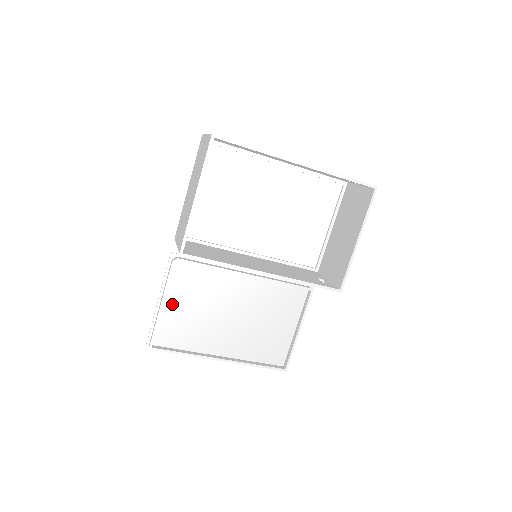
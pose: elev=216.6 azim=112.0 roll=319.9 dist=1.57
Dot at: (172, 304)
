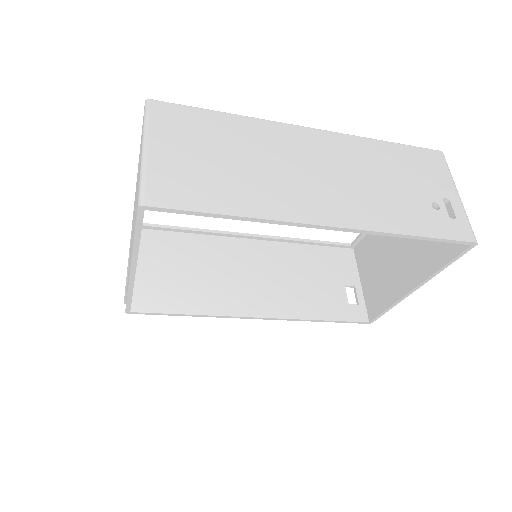
Dot at: occluded
